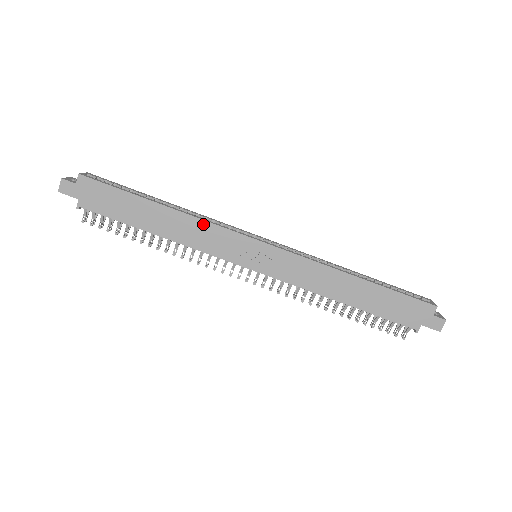
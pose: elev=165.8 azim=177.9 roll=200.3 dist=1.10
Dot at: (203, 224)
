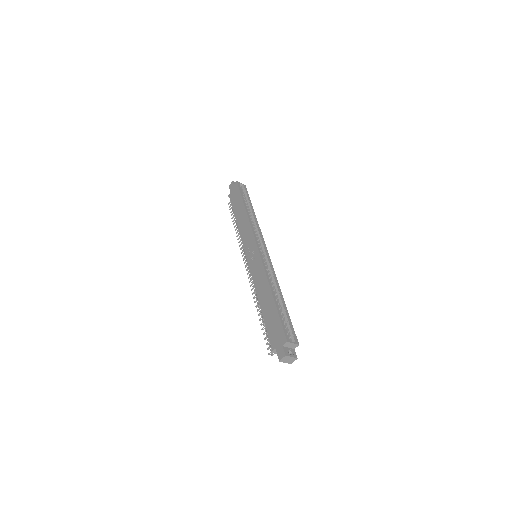
Dot at: (249, 225)
